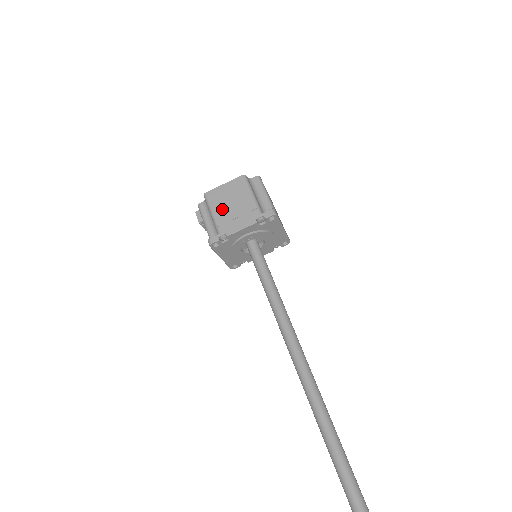
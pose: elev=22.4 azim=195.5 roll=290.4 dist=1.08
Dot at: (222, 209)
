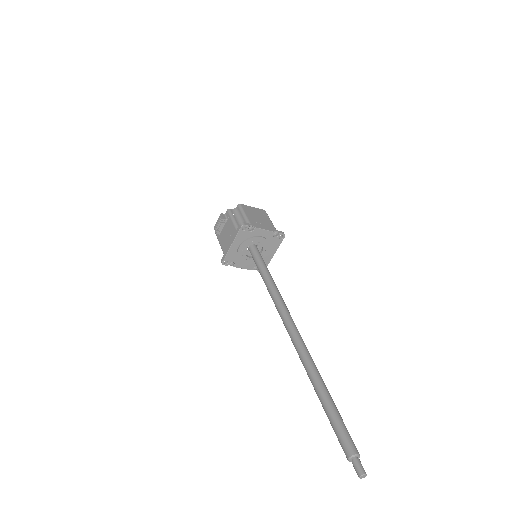
Dot at: (252, 215)
